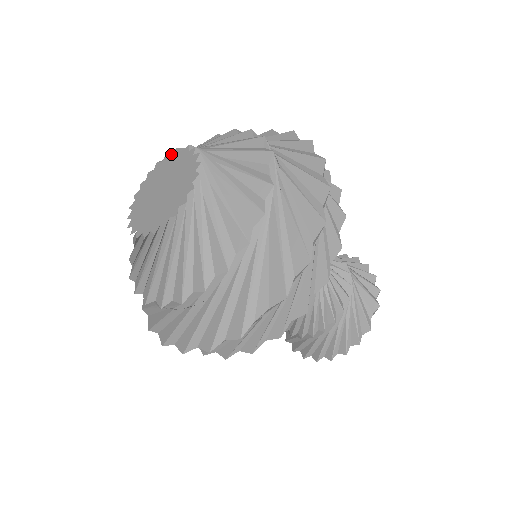
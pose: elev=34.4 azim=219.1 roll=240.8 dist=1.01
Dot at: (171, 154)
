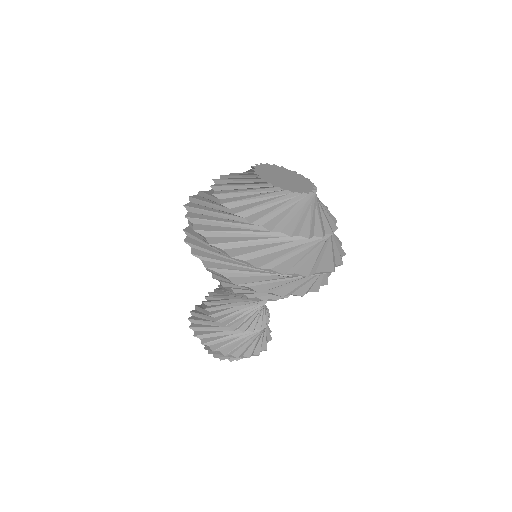
Dot at: occluded
